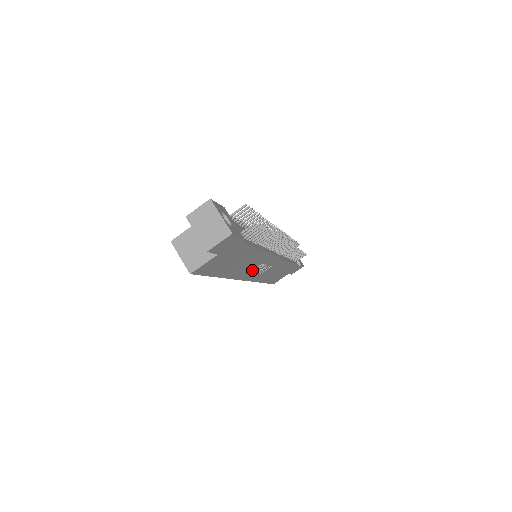
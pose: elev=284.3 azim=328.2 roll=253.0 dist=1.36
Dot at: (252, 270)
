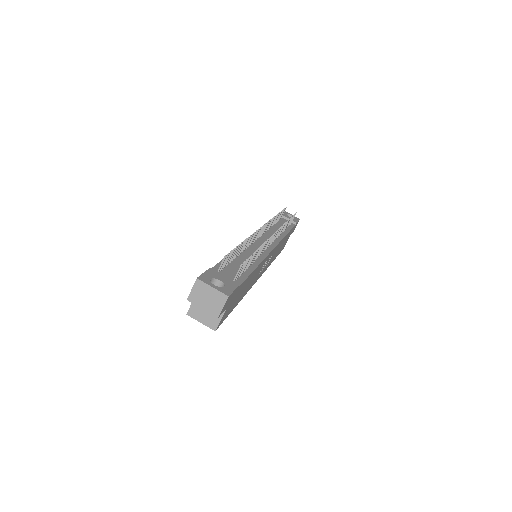
Dot at: occluded
